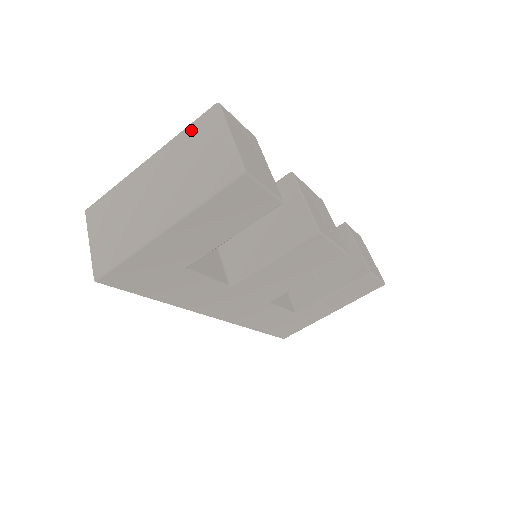
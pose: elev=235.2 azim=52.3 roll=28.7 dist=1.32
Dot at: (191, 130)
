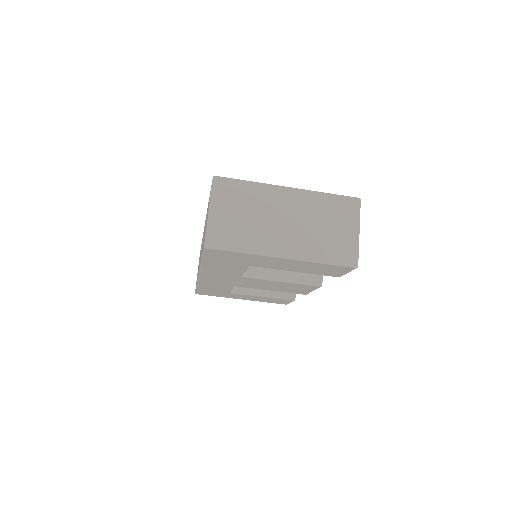
Dot at: (334, 200)
